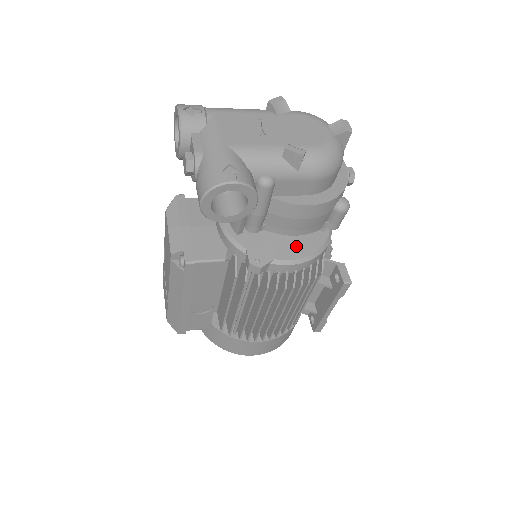
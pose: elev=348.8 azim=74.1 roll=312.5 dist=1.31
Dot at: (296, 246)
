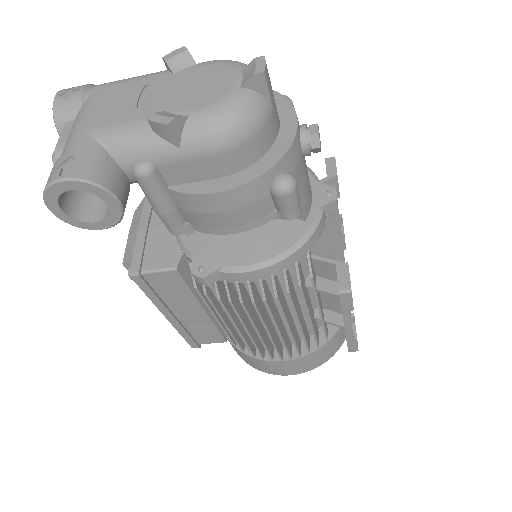
Dot at: (257, 245)
